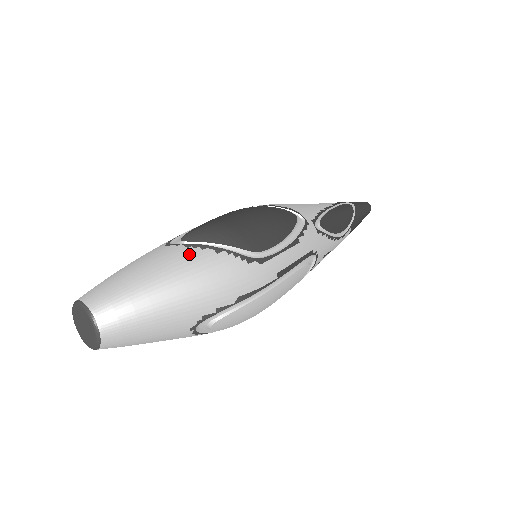
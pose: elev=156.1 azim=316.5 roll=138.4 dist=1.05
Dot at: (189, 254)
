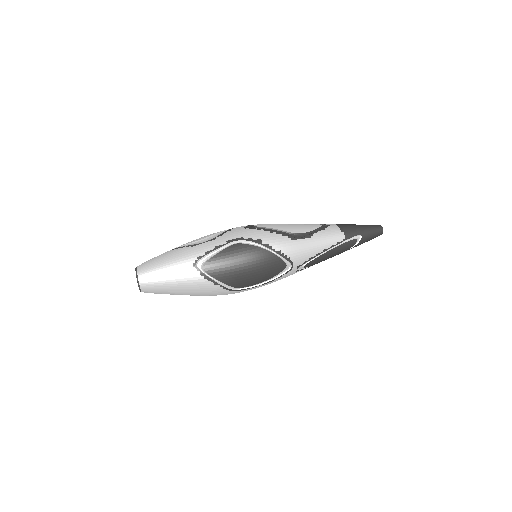
Dot at: (199, 281)
